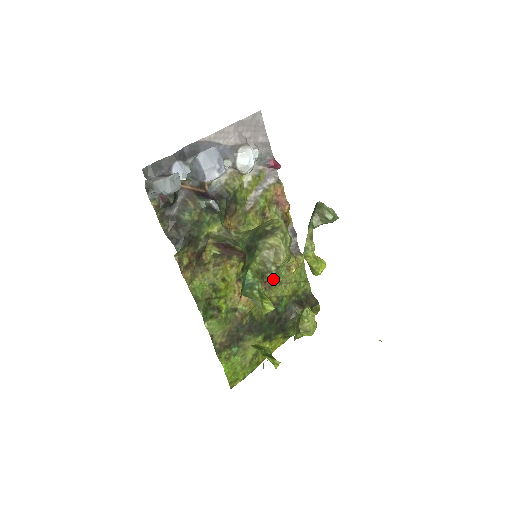
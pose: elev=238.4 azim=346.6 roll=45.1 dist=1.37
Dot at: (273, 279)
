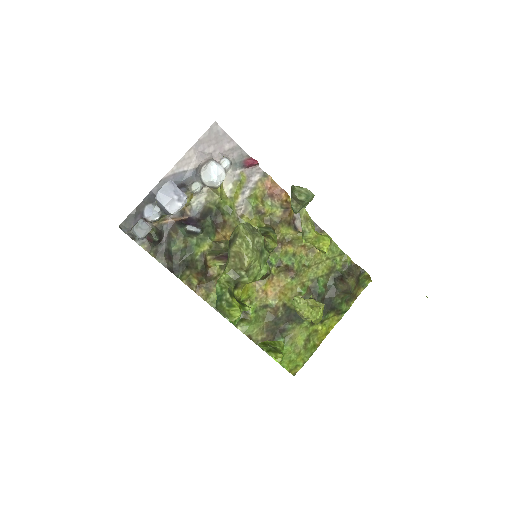
Dot at: (251, 281)
